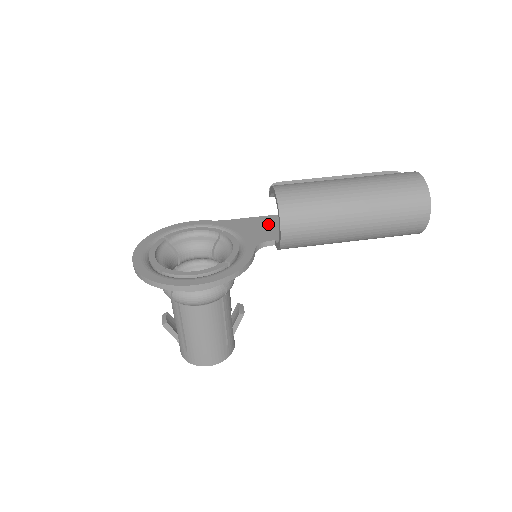
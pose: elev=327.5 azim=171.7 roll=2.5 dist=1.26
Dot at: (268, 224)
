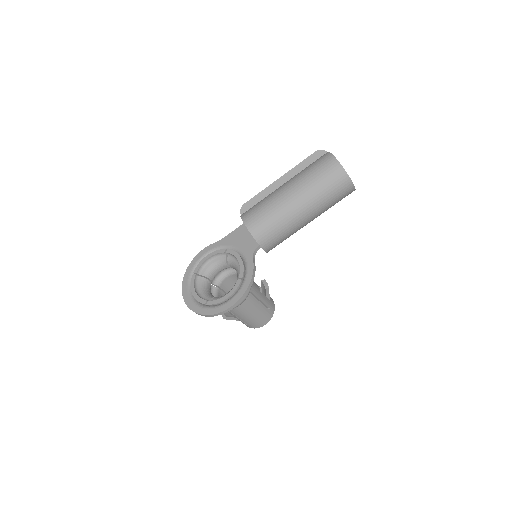
Dot at: occluded
